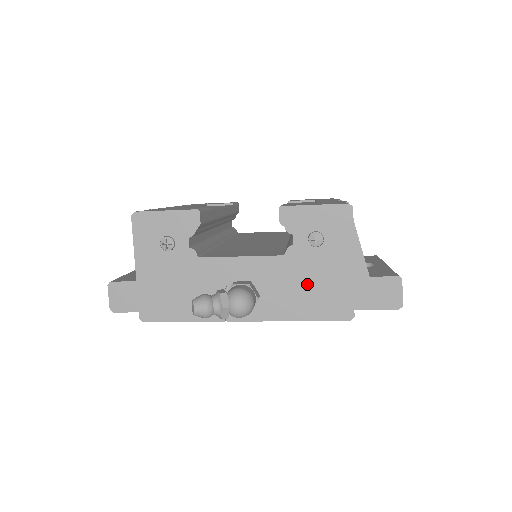
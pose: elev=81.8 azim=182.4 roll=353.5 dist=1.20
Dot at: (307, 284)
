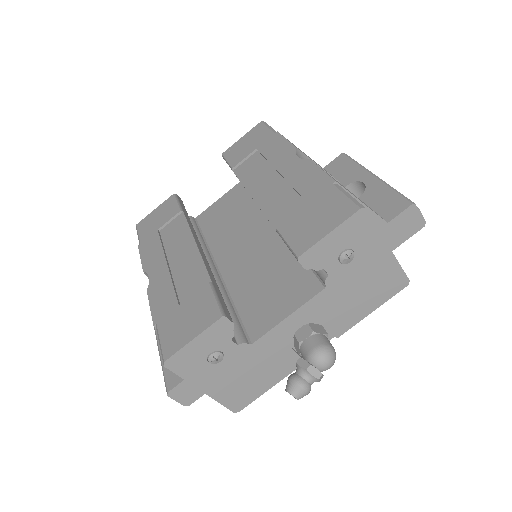
Dot at: (358, 291)
